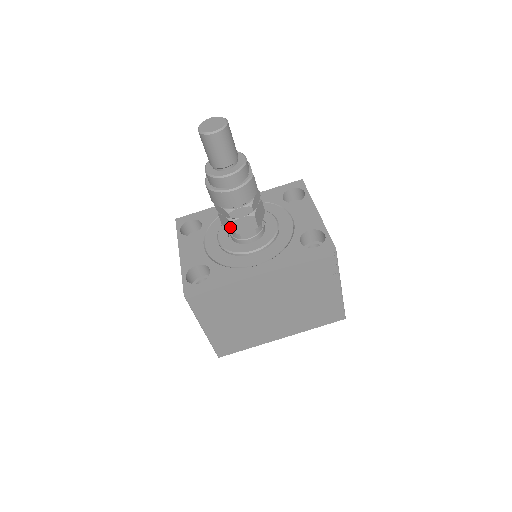
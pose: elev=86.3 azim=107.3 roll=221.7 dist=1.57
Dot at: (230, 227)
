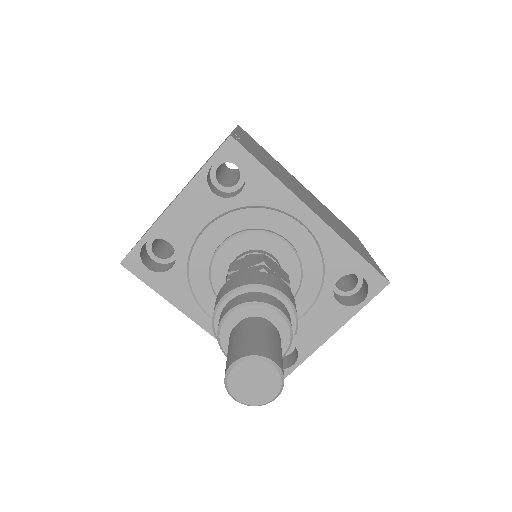
Dot at: occluded
